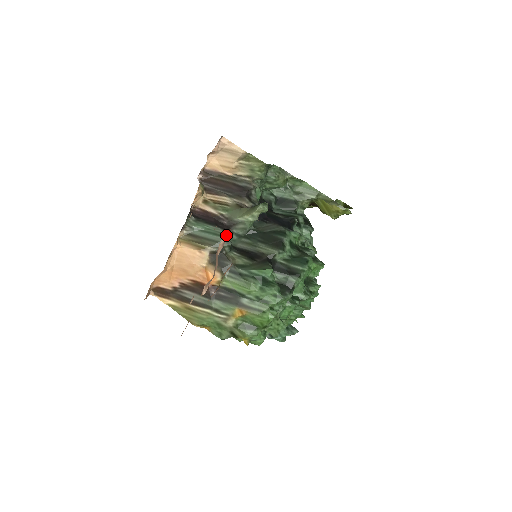
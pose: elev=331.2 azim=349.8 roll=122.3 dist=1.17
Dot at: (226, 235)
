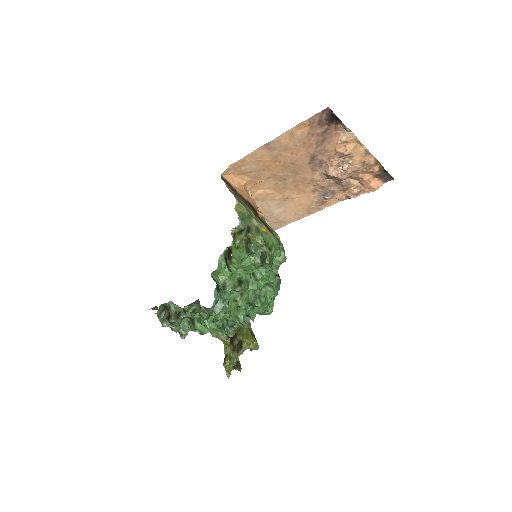
Dot at: (354, 182)
